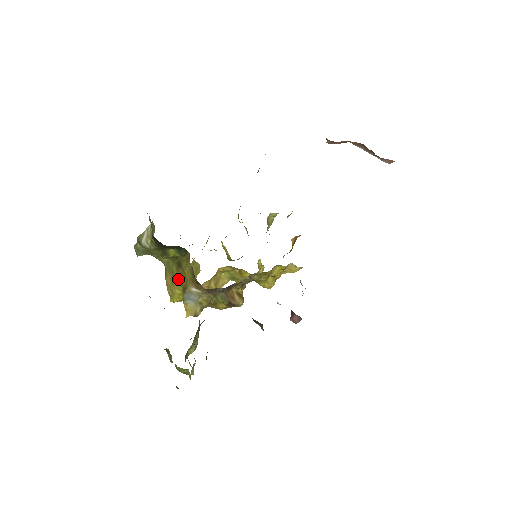
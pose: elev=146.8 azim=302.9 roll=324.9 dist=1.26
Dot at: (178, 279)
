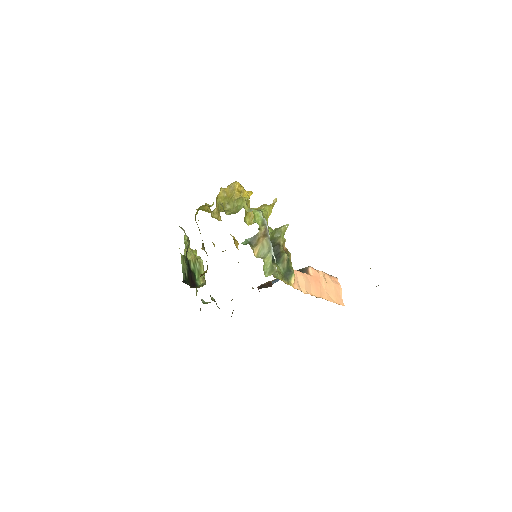
Dot at: occluded
